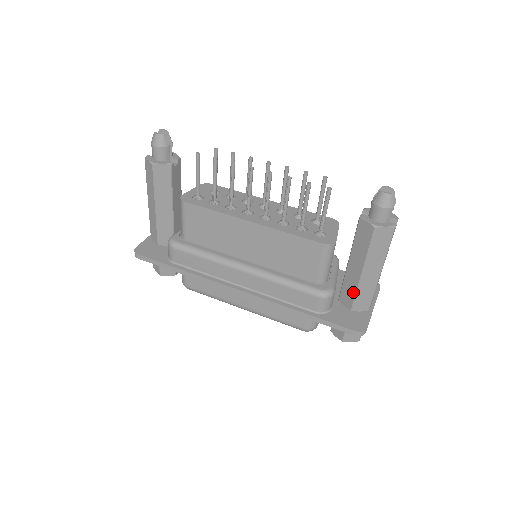
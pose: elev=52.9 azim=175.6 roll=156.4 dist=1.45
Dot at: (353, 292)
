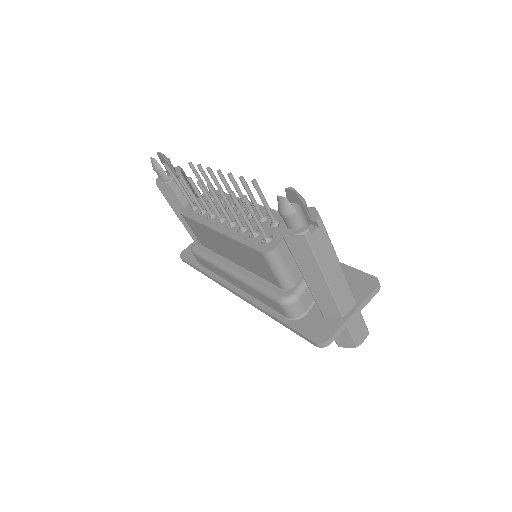
Dot at: (314, 299)
